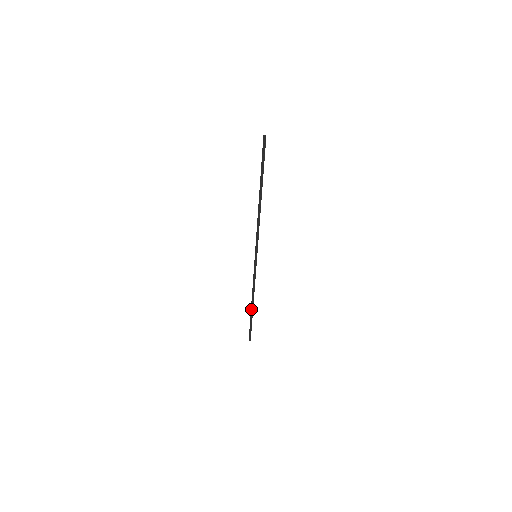
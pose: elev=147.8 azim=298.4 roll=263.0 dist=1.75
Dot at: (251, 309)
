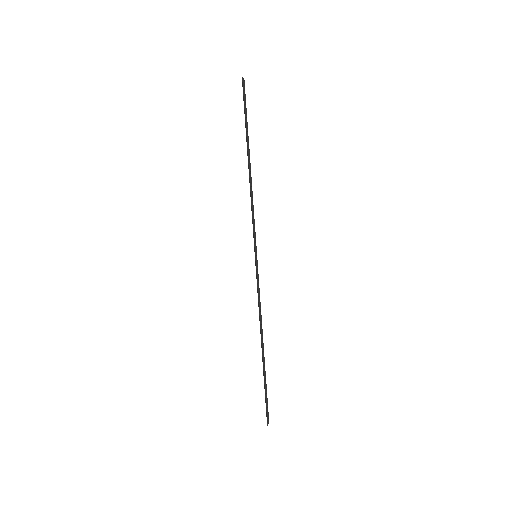
Dot at: (262, 357)
